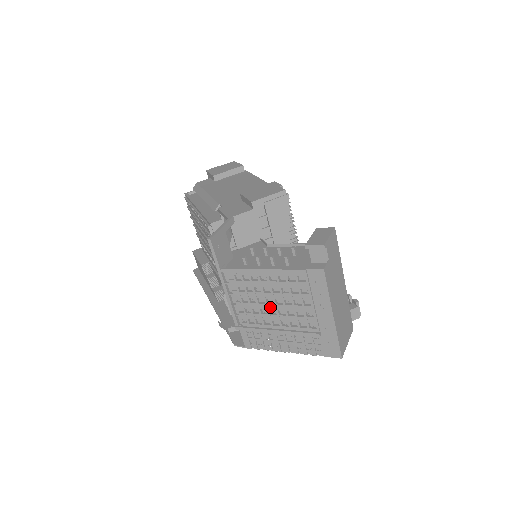
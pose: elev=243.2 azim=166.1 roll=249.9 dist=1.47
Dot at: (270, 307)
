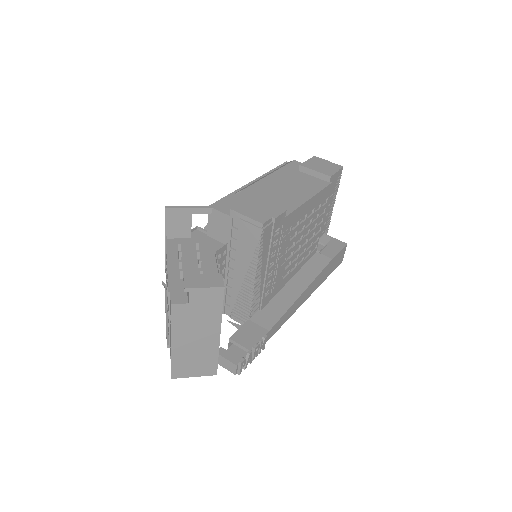
Dot at: occluded
